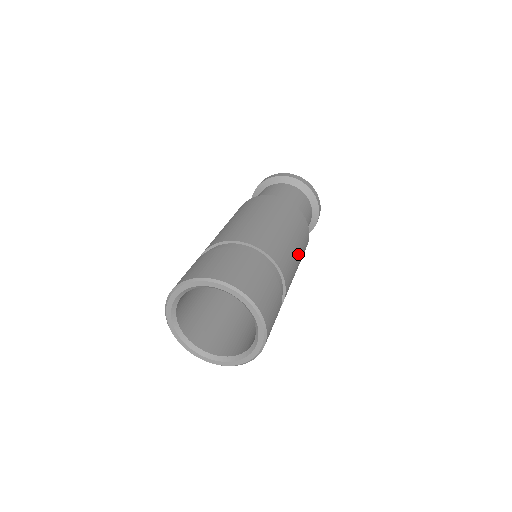
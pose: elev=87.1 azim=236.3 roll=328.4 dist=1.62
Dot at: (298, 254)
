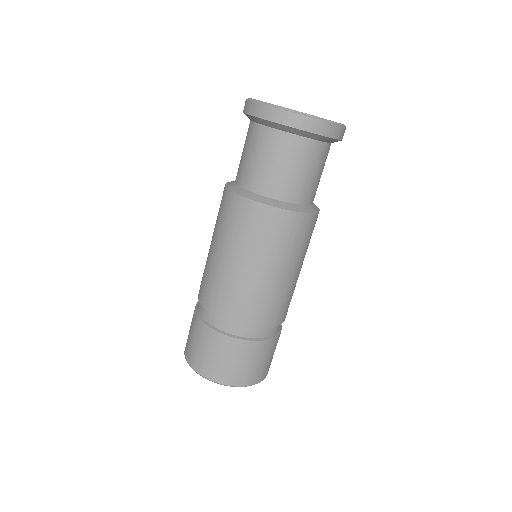
Dot at: (298, 270)
